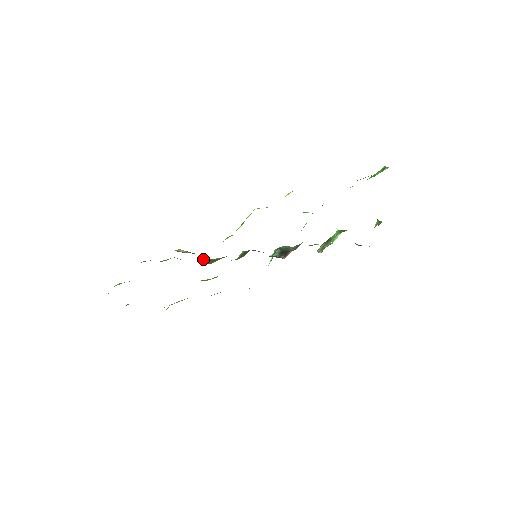
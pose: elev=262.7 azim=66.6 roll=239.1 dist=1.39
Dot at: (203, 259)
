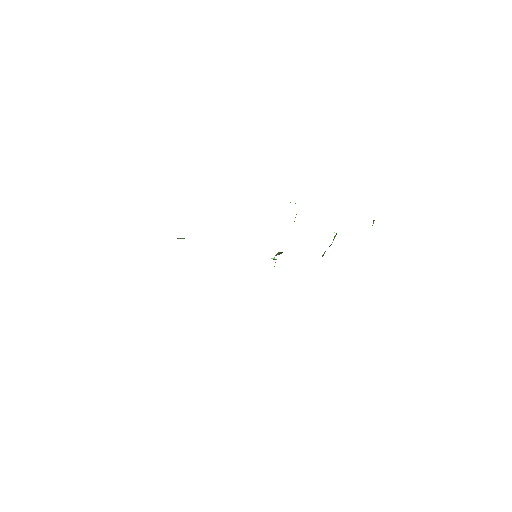
Dot at: occluded
